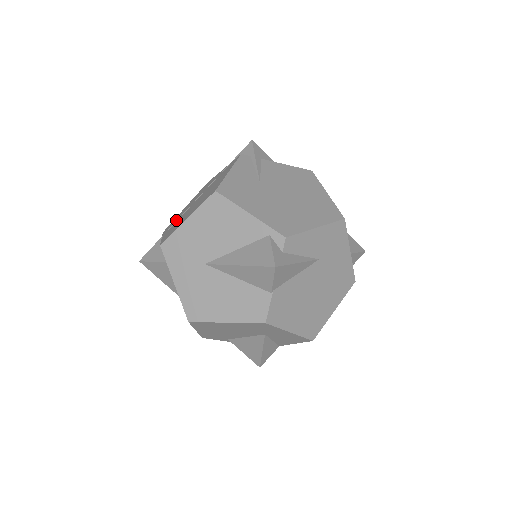
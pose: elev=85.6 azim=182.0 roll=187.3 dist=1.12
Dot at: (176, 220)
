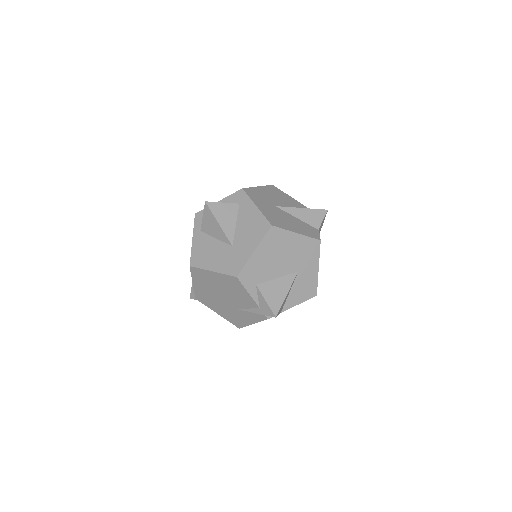
Dot at: occluded
